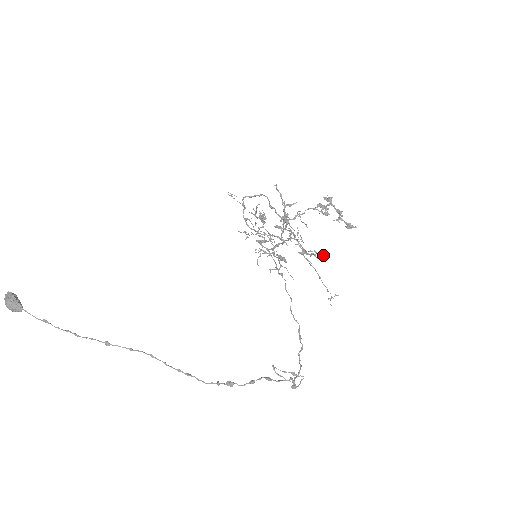
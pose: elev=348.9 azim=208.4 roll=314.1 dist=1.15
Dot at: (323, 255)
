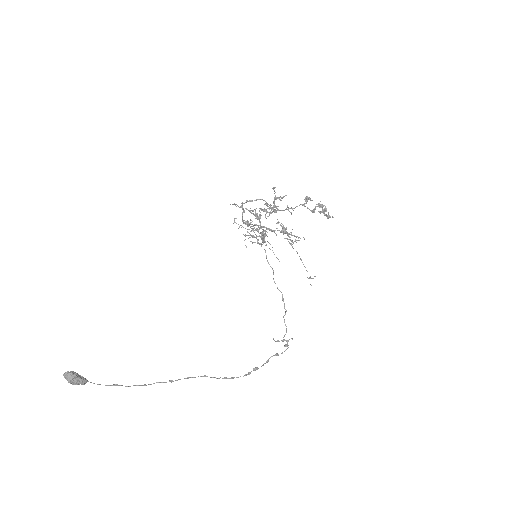
Dot at: occluded
